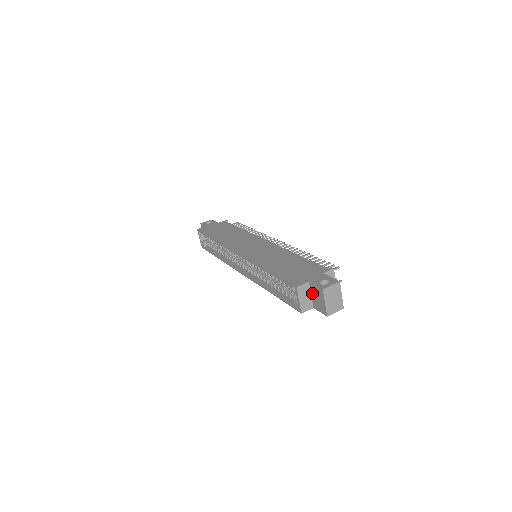
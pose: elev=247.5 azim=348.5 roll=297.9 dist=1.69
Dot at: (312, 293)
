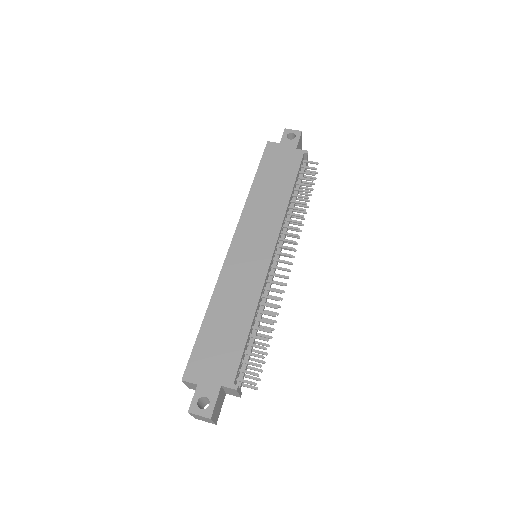
Dot at: occluded
